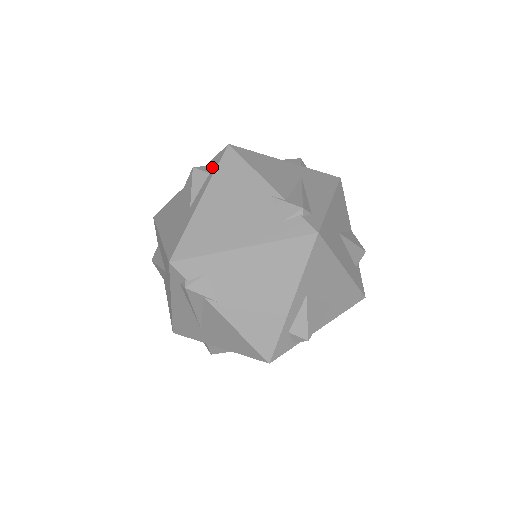
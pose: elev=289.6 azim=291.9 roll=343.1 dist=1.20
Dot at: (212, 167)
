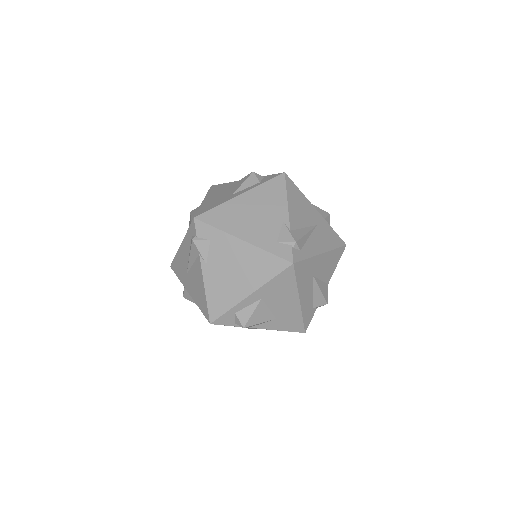
Dot at: (264, 179)
